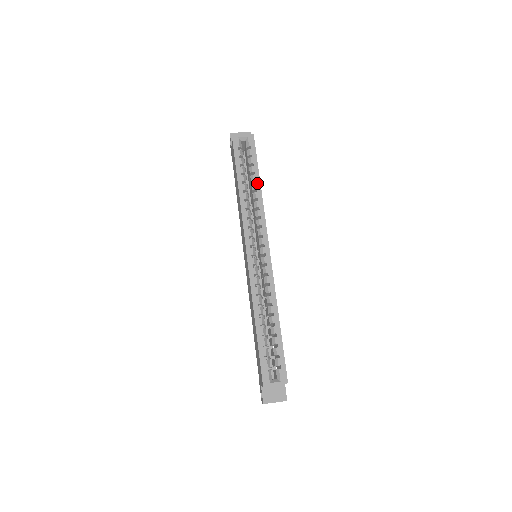
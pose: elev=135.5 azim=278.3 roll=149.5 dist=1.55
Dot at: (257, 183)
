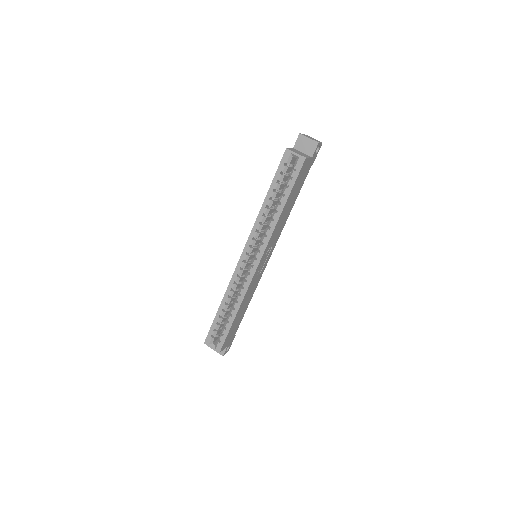
Dot at: (281, 206)
